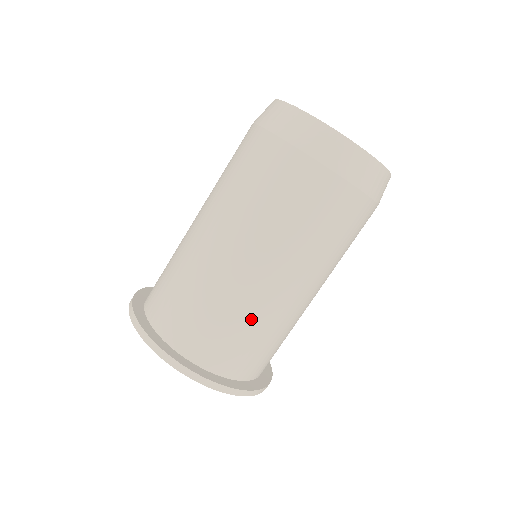
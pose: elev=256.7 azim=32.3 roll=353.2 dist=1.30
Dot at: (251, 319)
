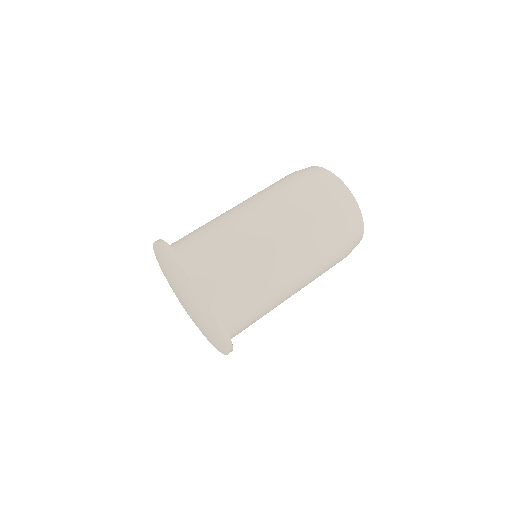
Dot at: (214, 225)
